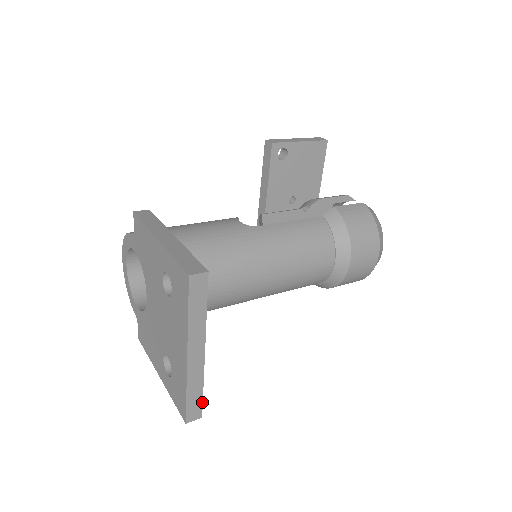
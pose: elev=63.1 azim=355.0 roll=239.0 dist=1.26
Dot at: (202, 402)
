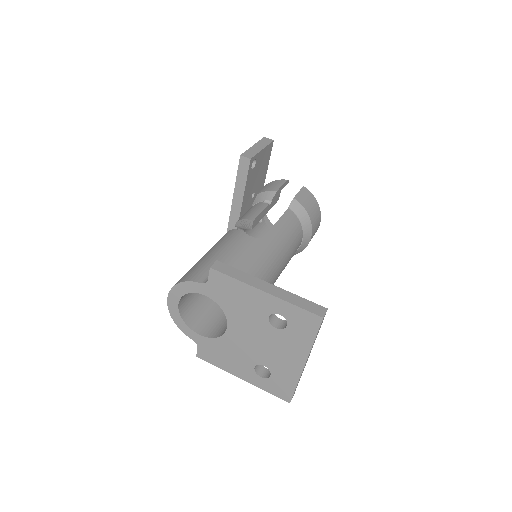
Dot at: (297, 385)
